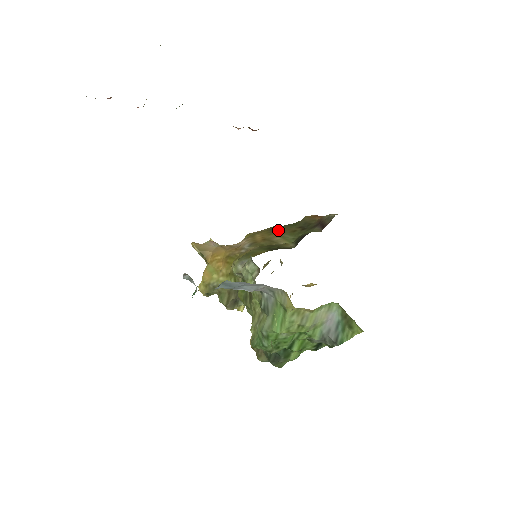
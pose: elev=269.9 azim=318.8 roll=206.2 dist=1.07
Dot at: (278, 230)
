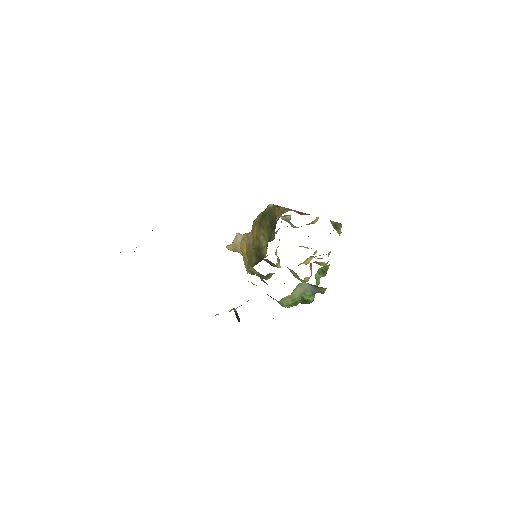
Dot at: (262, 225)
